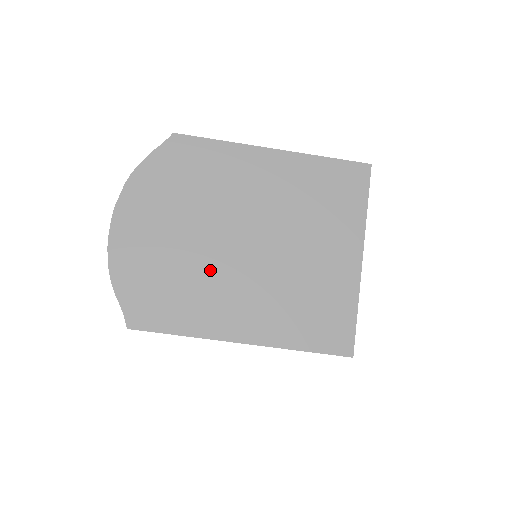
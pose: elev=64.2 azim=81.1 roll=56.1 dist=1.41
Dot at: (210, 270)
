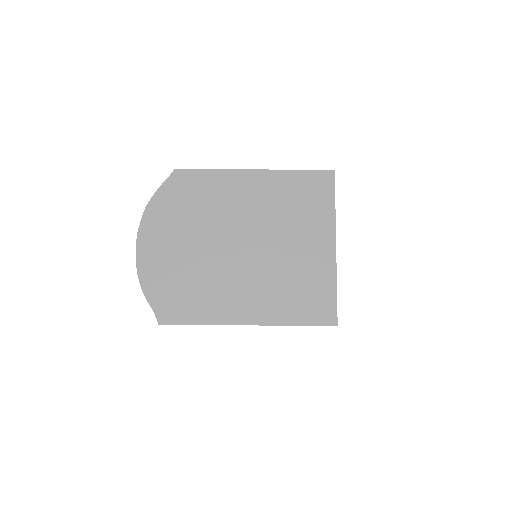
Dot at: (216, 272)
